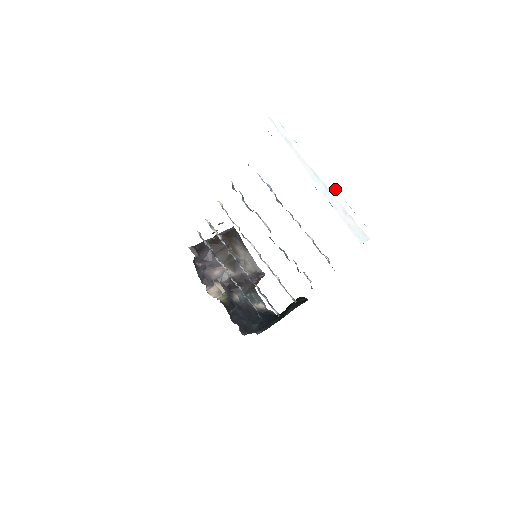
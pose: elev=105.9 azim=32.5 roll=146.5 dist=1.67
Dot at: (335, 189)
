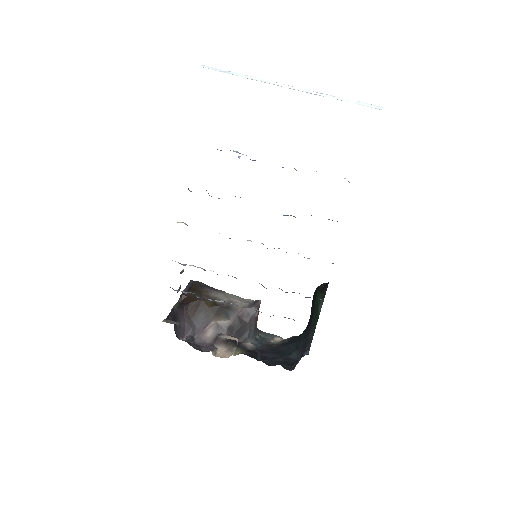
Dot at: occluded
